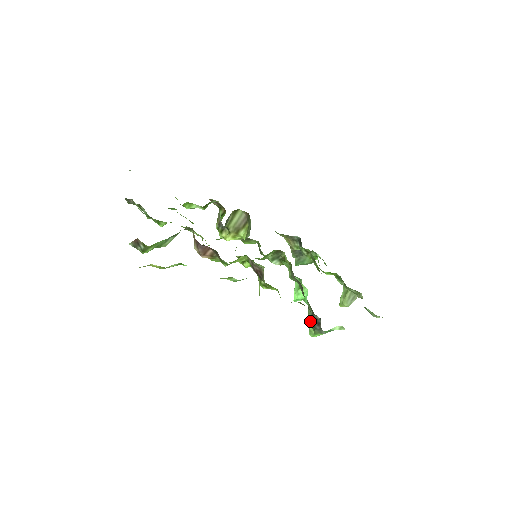
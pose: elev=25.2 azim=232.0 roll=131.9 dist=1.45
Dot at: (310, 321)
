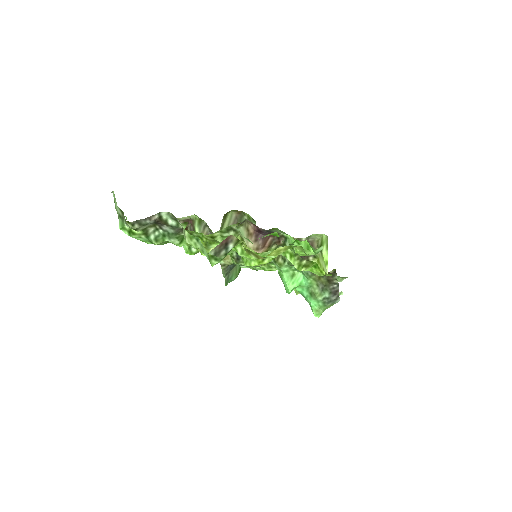
Dot at: (321, 298)
